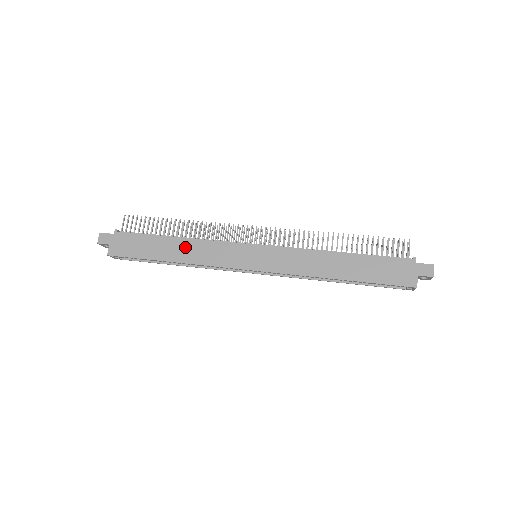
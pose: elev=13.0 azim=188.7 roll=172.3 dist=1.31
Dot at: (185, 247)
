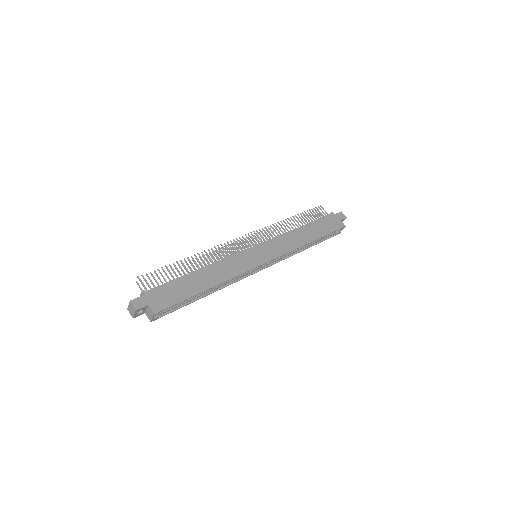
Dot at: (211, 272)
